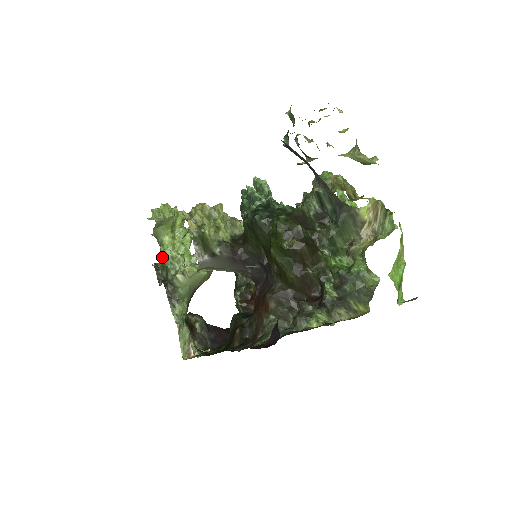
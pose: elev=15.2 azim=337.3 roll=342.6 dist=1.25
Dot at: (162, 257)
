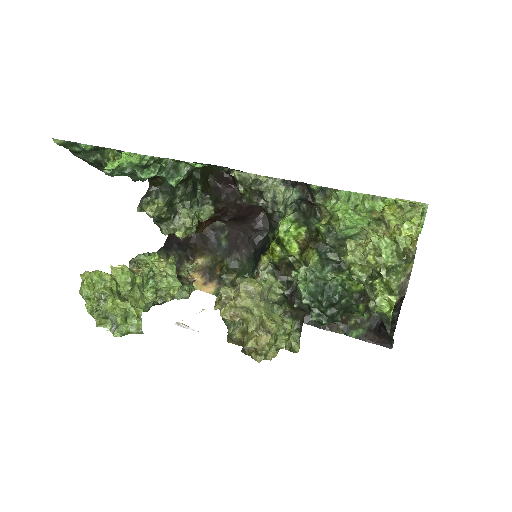
Dot at: occluded
